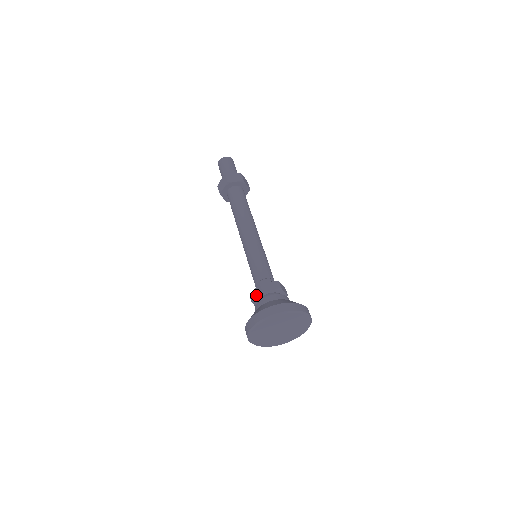
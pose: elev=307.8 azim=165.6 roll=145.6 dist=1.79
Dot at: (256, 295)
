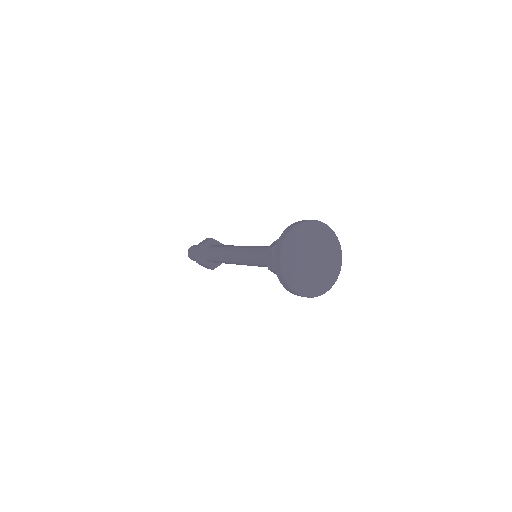
Dot at: (271, 259)
